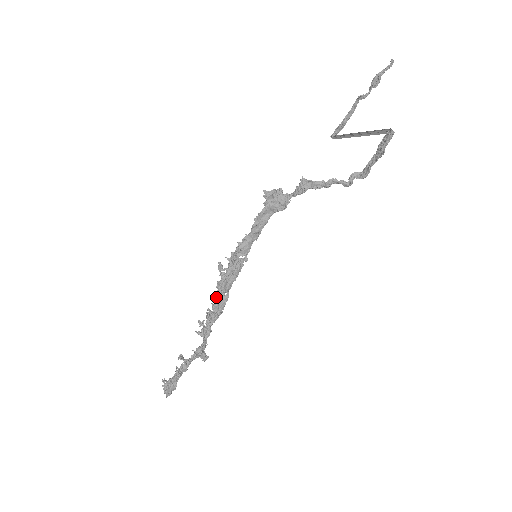
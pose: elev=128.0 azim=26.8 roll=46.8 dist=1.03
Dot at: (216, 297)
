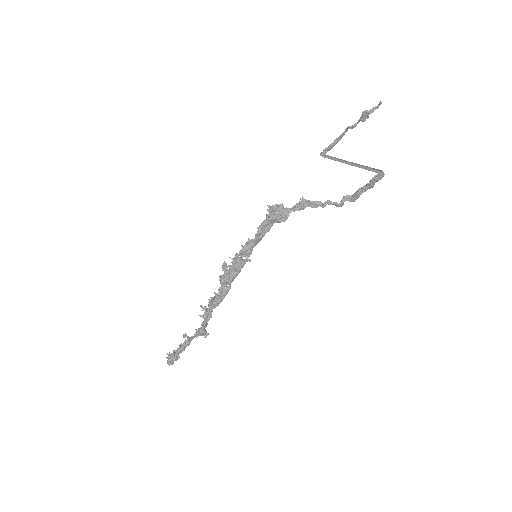
Dot at: (219, 288)
